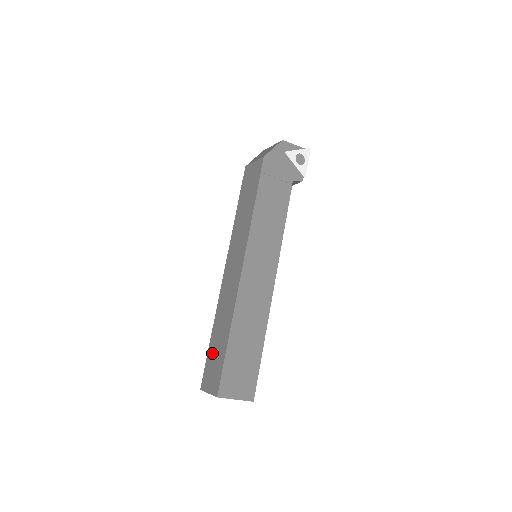
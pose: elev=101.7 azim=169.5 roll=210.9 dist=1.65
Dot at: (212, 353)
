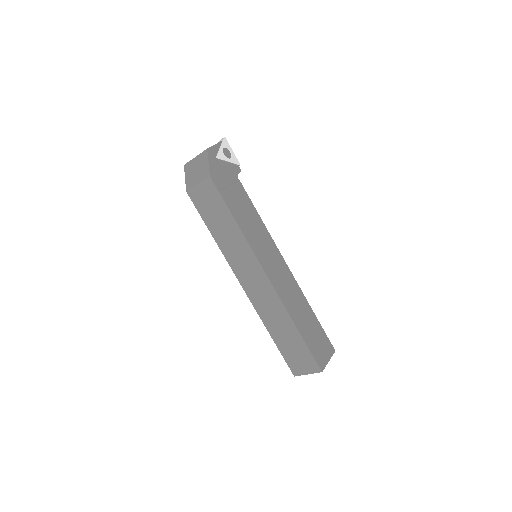
Dot at: (286, 348)
